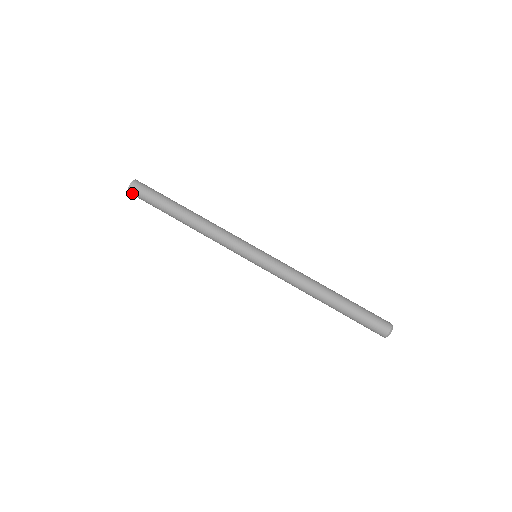
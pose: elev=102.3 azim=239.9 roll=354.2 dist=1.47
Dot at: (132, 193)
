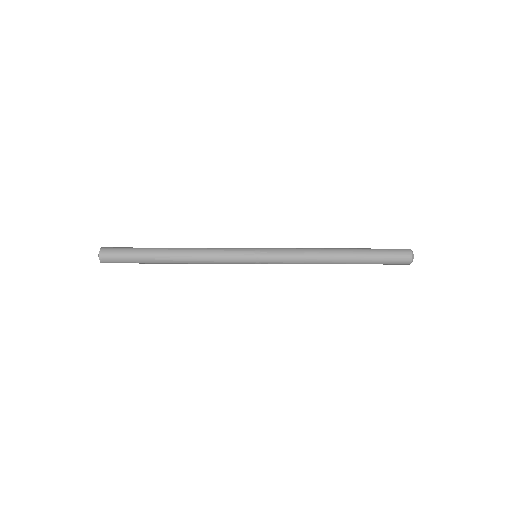
Dot at: (106, 262)
